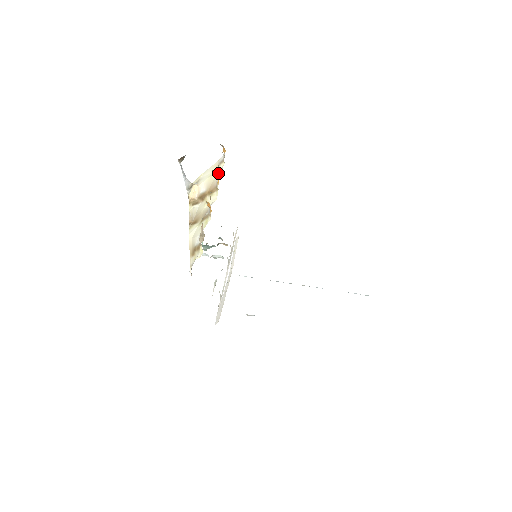
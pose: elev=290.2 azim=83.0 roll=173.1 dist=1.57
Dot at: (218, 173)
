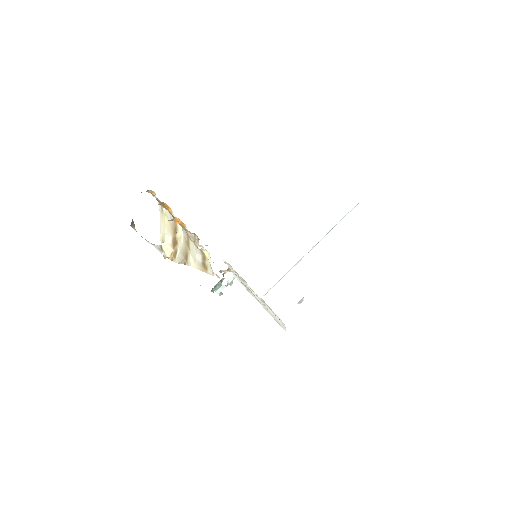
Dot at: (167, 215)
